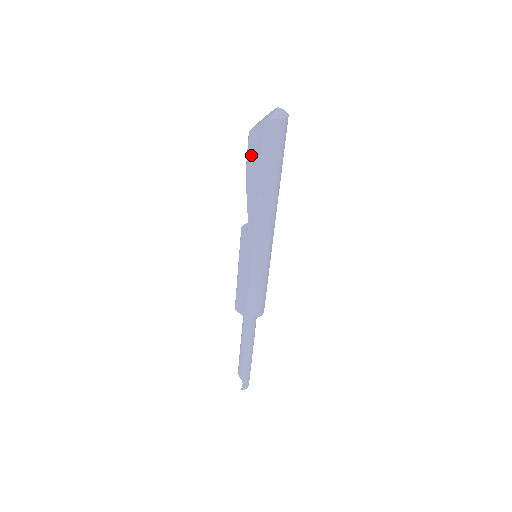
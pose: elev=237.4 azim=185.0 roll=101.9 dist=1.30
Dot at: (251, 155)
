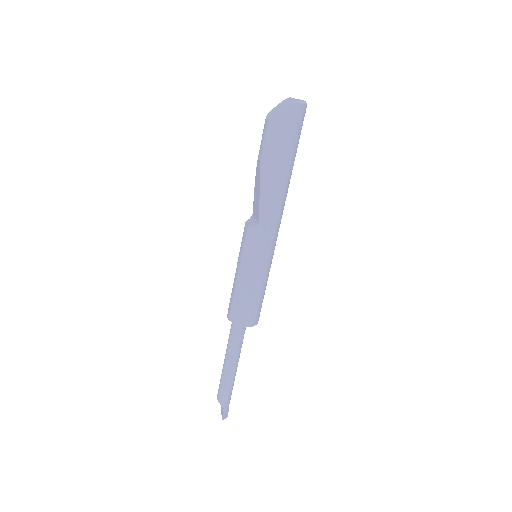
Dot at: (270, 142)
